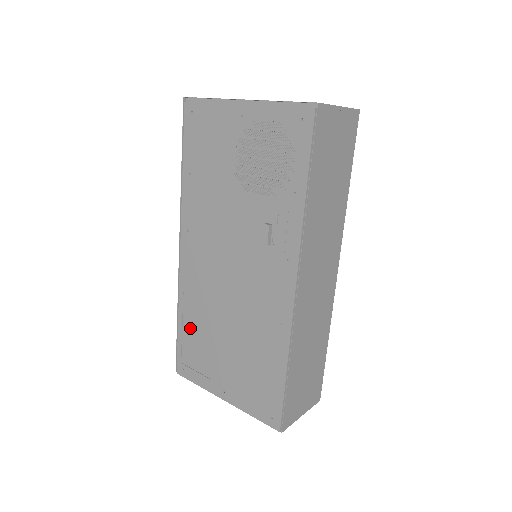
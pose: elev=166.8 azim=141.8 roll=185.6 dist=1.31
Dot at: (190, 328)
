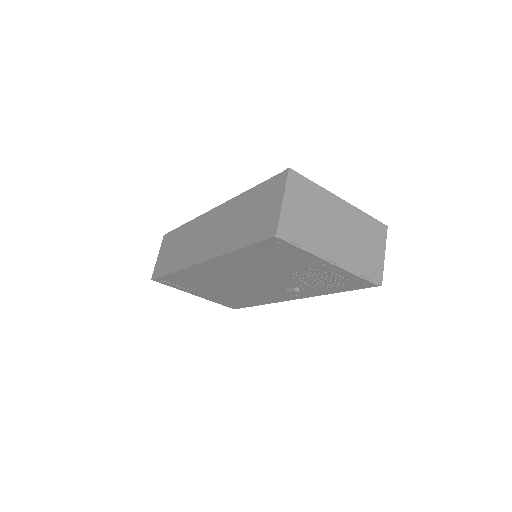
Dot at: (183, 278)
